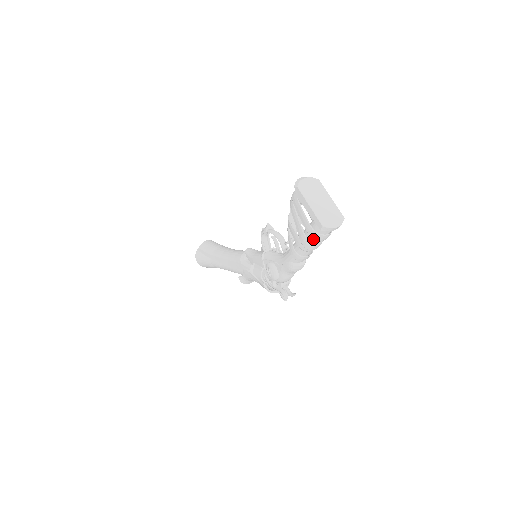
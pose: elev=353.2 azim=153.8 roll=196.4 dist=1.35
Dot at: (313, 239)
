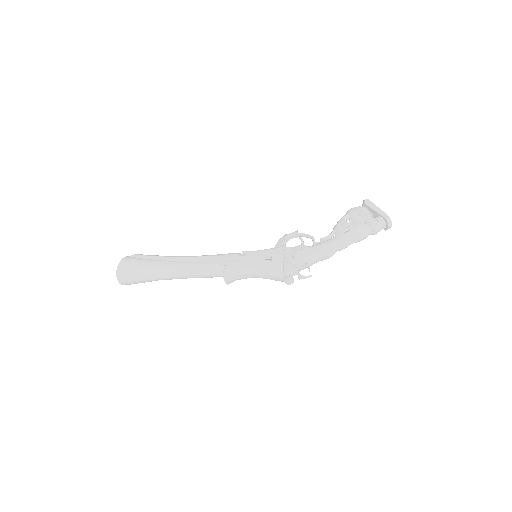
Dot at: (368, 228)
